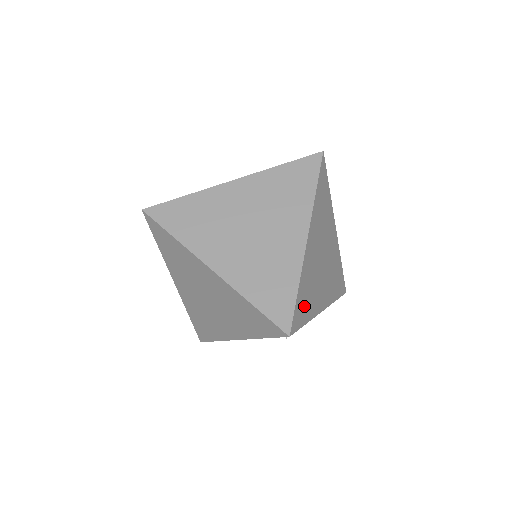
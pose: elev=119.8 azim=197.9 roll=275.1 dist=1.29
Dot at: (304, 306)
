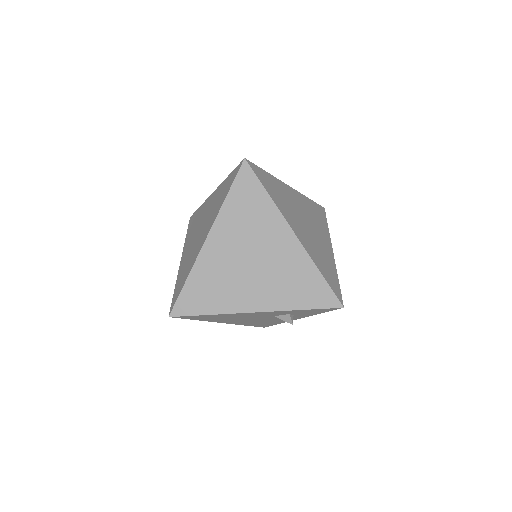
Dot at: occluded
